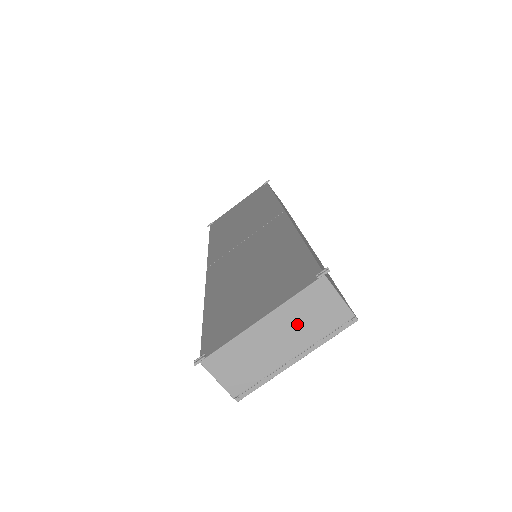
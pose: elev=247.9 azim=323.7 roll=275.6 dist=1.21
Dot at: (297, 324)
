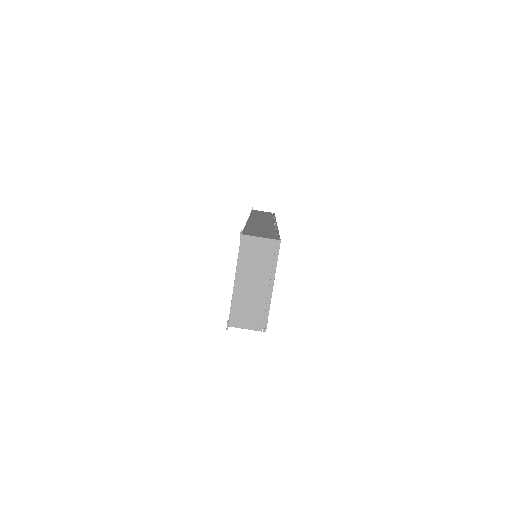
Dot at: (253, 268)
